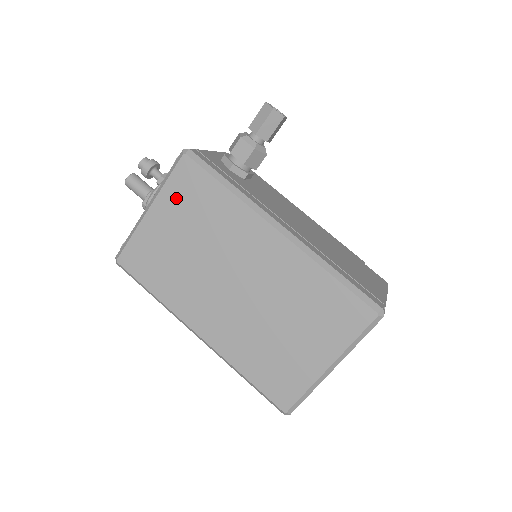
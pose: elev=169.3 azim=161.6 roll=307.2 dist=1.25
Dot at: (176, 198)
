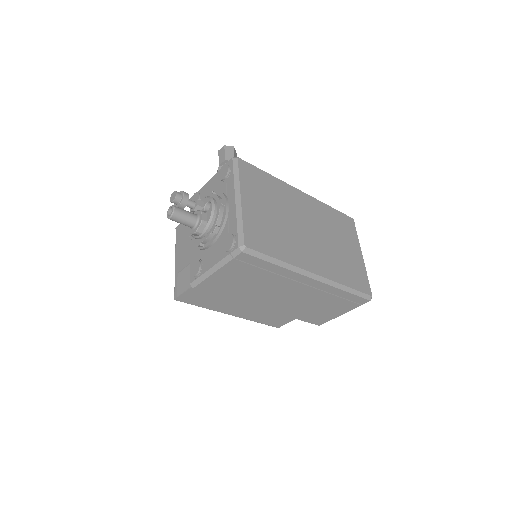
Dot at: (251, 186)
